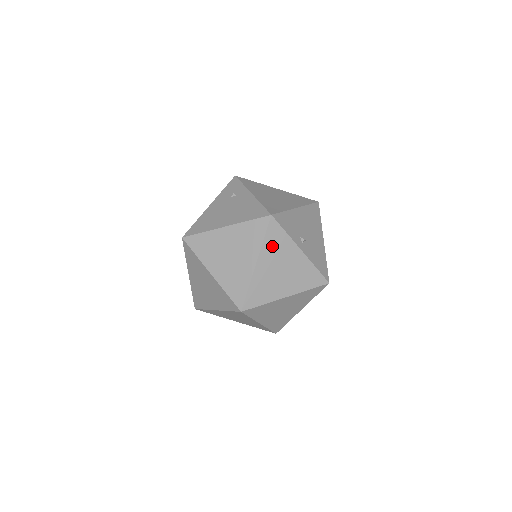
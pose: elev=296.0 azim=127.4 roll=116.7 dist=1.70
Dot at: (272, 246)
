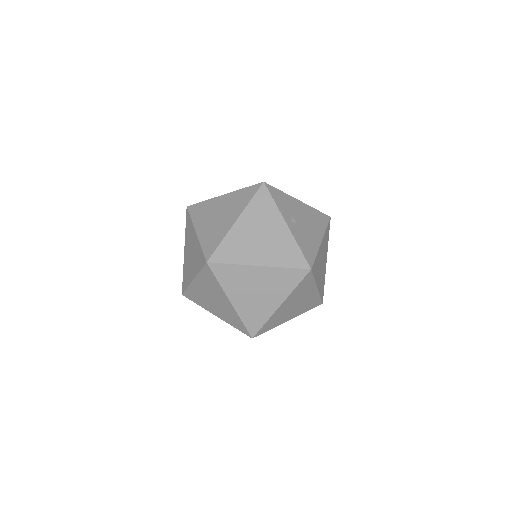
Dot at: (257, 210)
